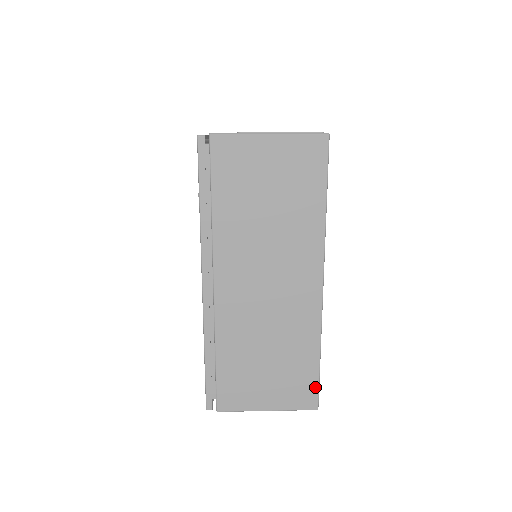
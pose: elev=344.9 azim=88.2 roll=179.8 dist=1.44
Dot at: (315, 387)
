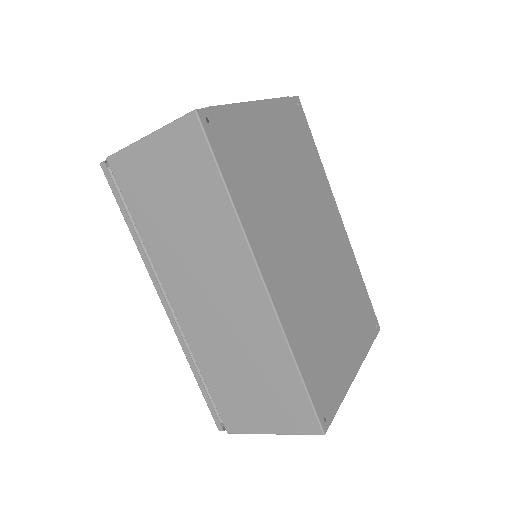
Dot at: (309, 408)
